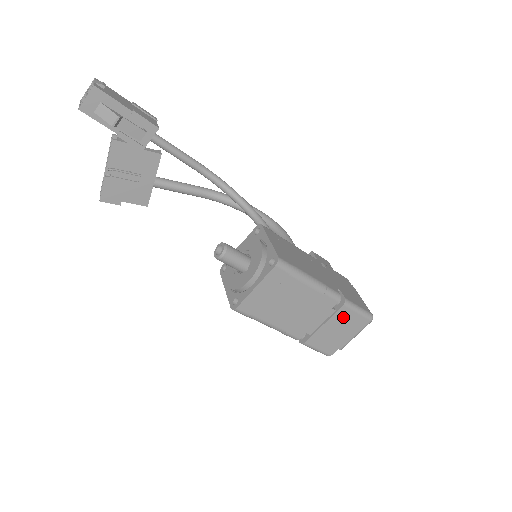
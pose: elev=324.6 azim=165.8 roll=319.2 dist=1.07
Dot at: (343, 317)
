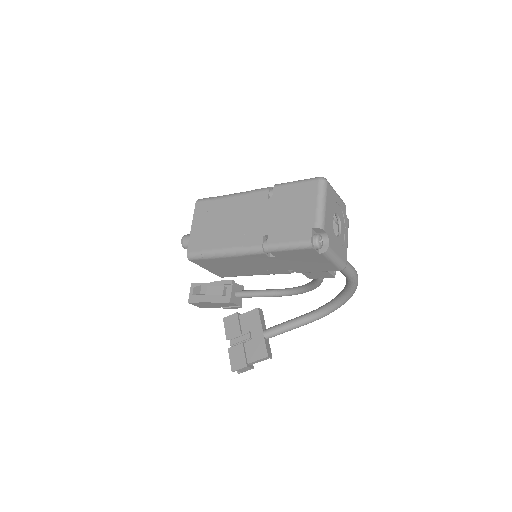
Dot at: (284, 197)
